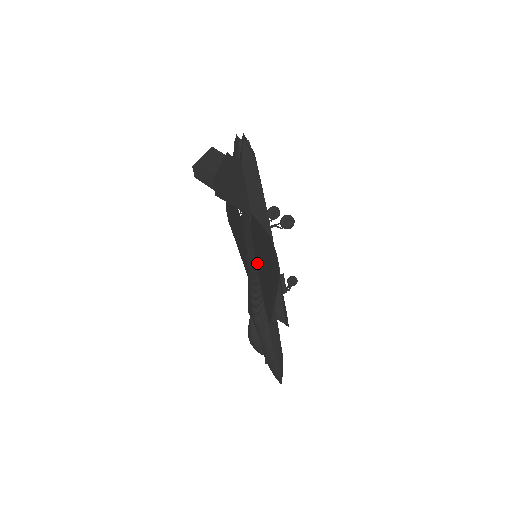
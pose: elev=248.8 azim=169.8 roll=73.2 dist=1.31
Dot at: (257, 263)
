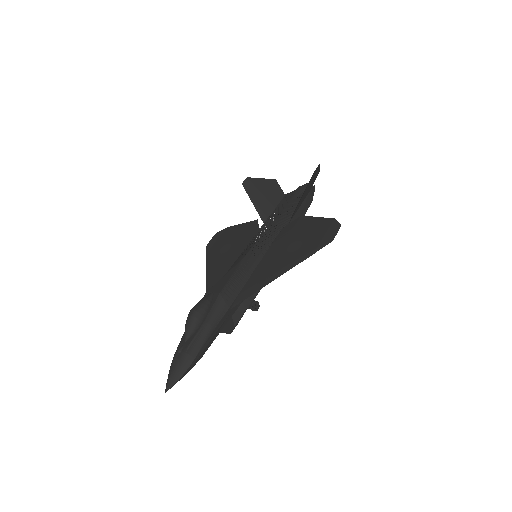
Dot at: (269, 251)
